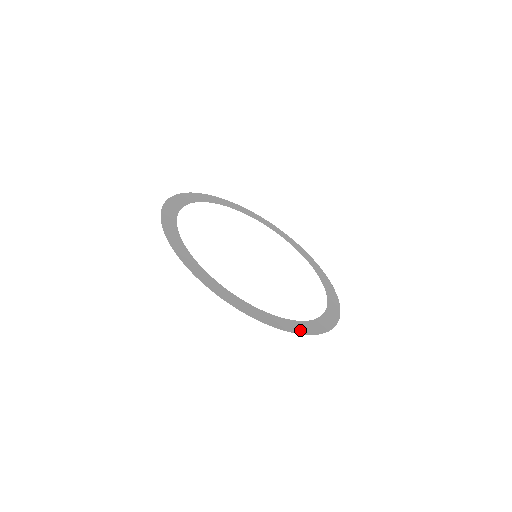
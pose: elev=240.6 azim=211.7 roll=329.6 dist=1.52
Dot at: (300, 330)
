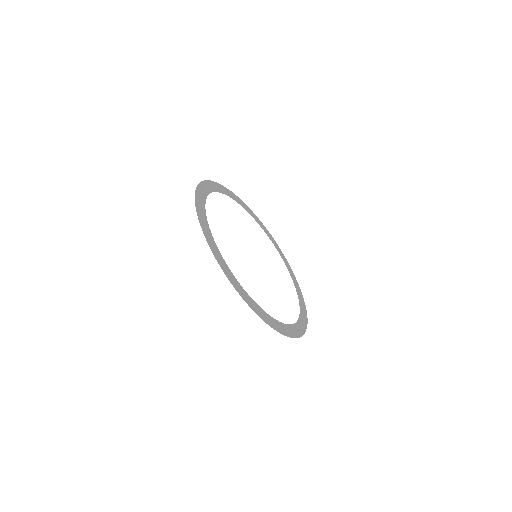
Dot at: (302, 330)
